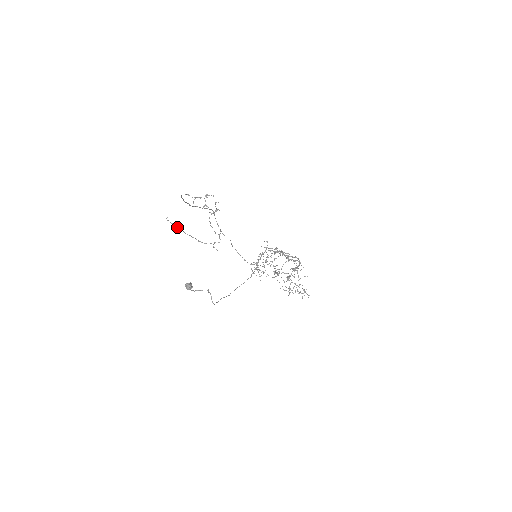
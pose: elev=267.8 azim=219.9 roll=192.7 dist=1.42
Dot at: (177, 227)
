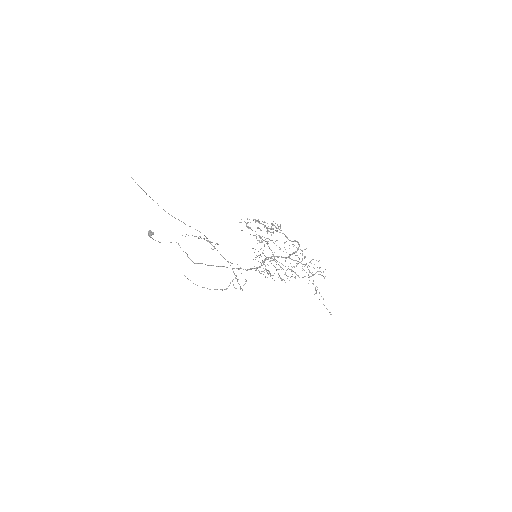
Dot at: (202, 287)
